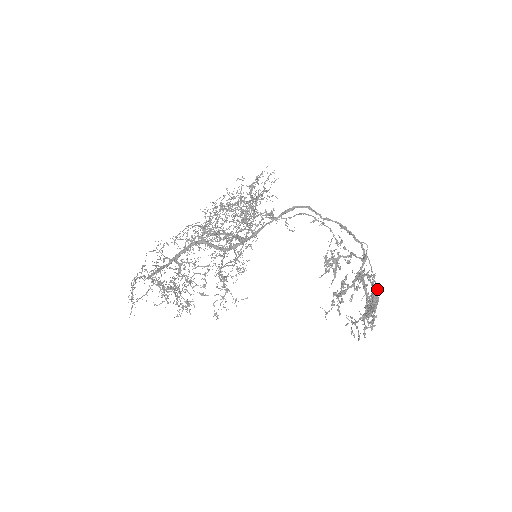
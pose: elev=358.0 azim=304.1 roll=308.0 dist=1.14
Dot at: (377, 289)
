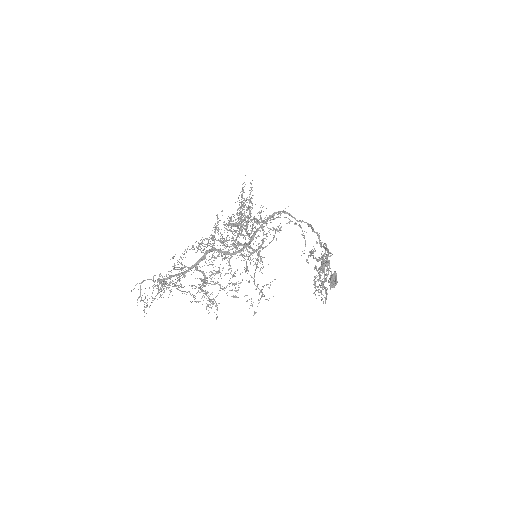
Dot at: occluded
